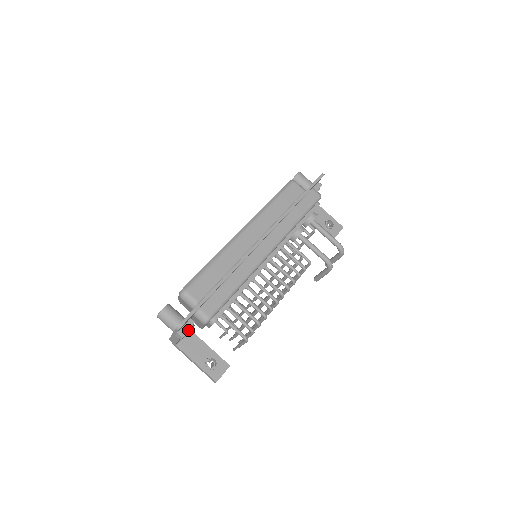
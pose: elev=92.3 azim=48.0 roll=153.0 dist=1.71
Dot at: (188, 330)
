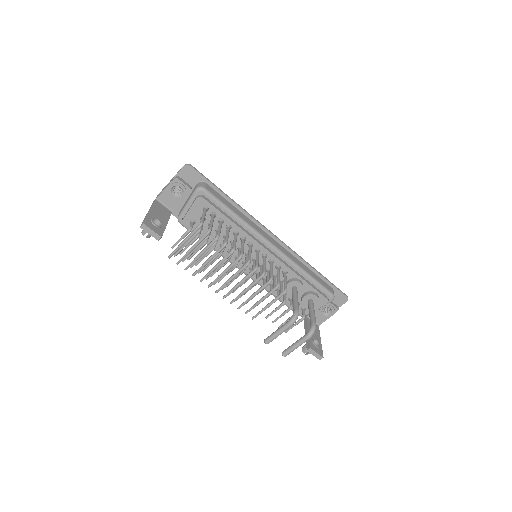
Dot at: (183, 184)
